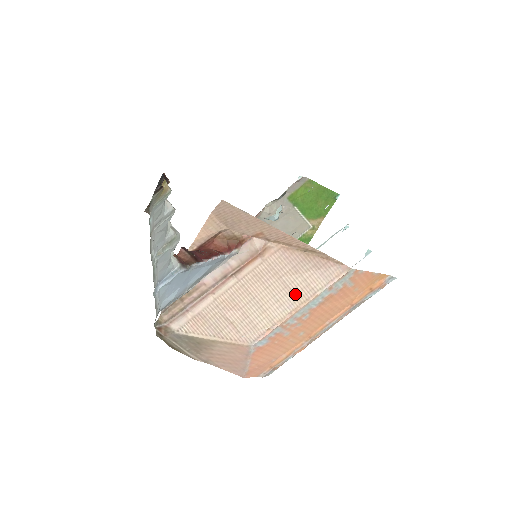
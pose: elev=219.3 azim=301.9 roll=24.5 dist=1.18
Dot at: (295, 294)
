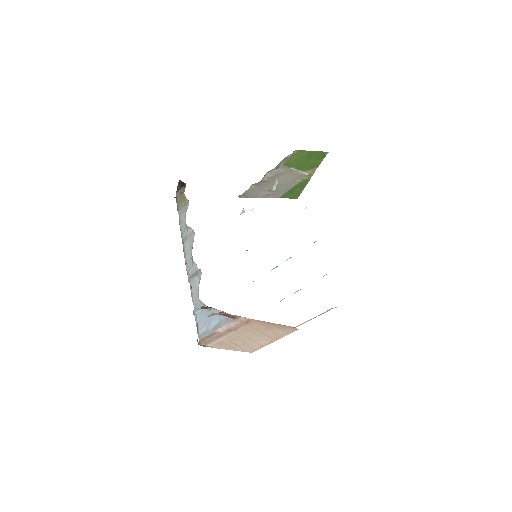
Dot at: (270, 337)
